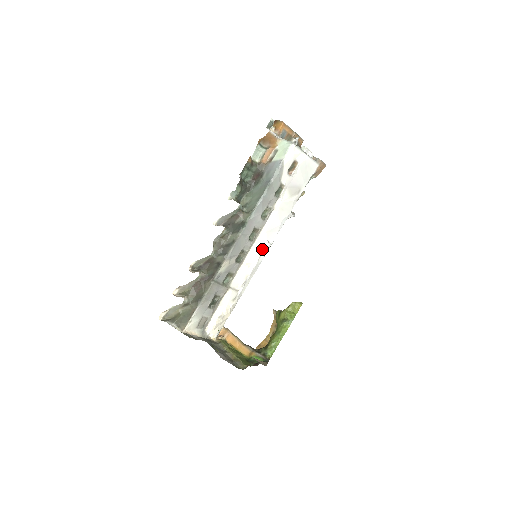
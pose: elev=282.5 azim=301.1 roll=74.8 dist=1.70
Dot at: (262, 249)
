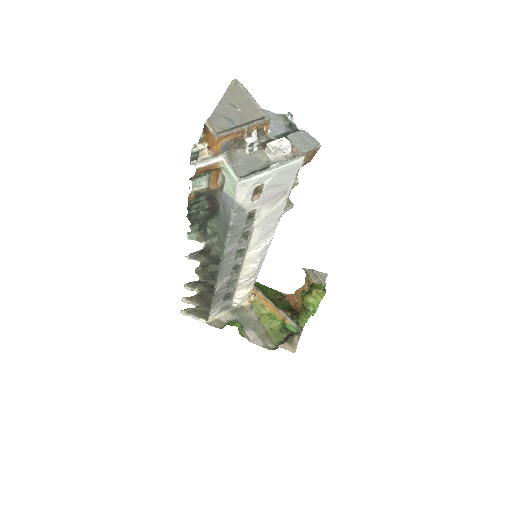
Dot at: (260, 251)
